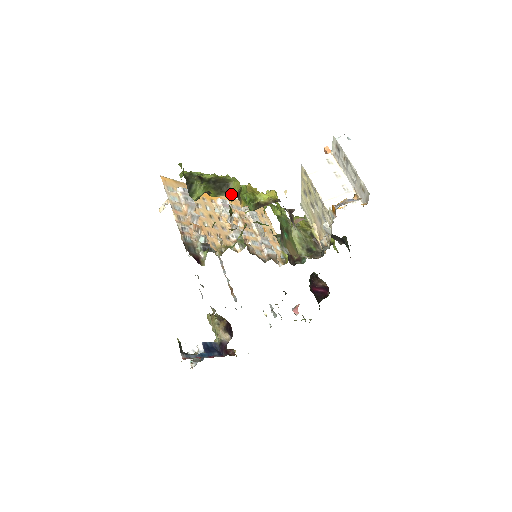
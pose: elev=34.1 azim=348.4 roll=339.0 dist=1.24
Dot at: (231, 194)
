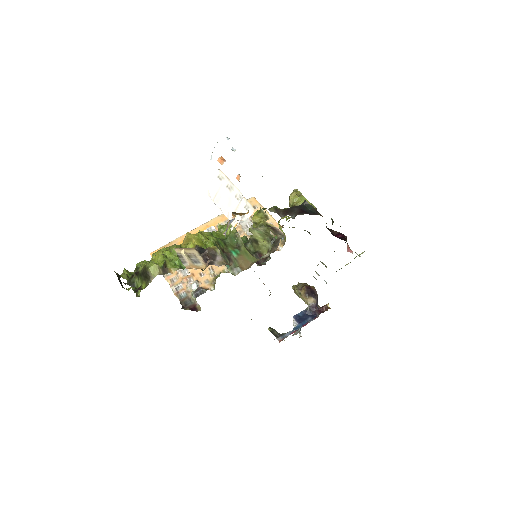
Dot at: occluded
